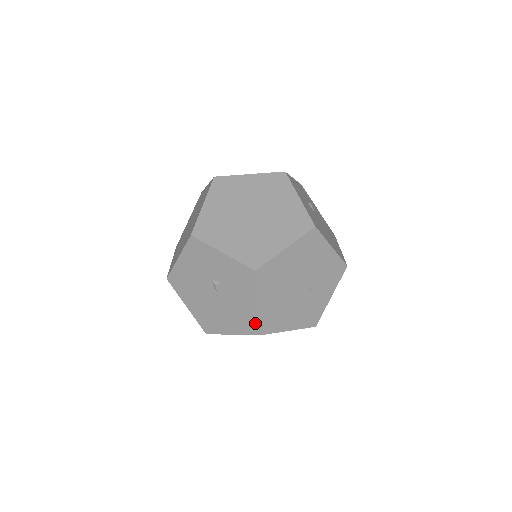
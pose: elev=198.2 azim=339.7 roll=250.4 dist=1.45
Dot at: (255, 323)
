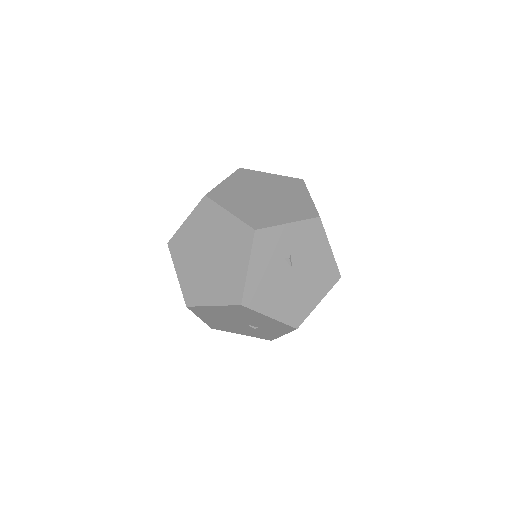
Dot at: occluded
